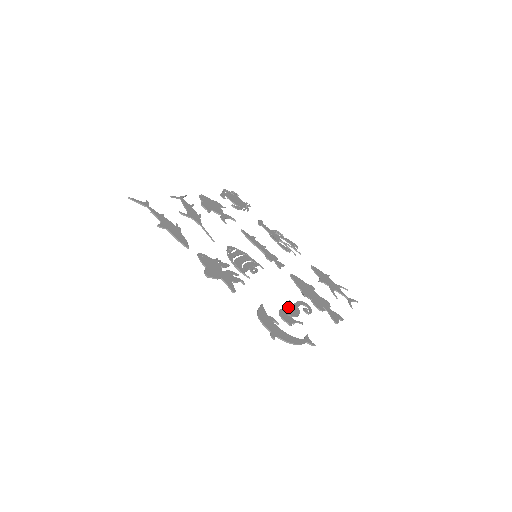
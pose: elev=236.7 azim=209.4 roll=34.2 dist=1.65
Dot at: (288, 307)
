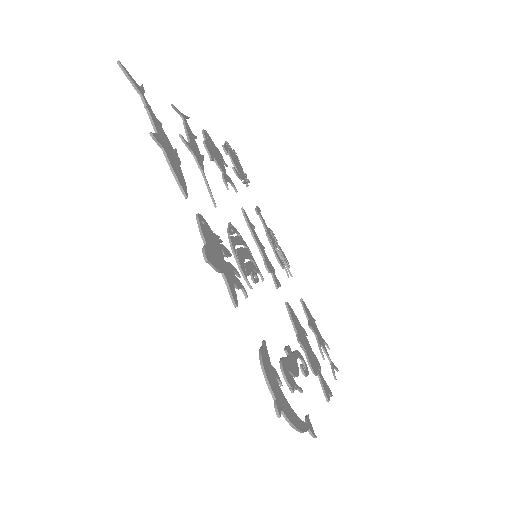
Dot at: (289, 357)
